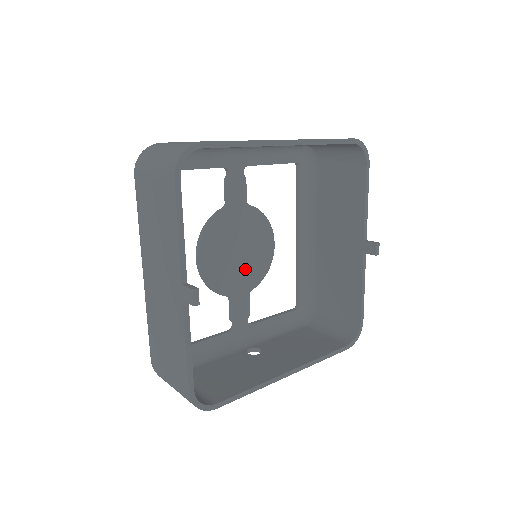
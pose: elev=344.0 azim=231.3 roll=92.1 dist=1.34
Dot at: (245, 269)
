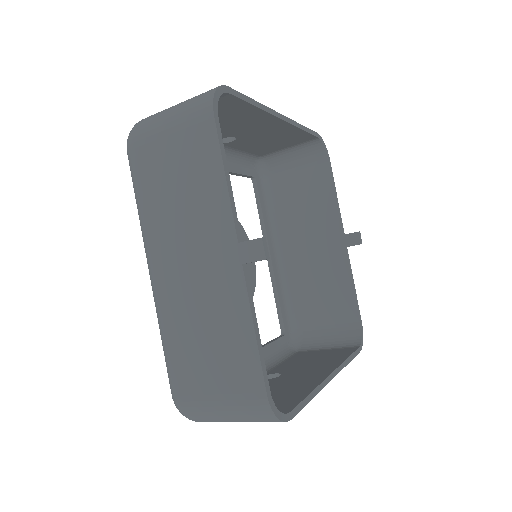
Dot at: occluded
